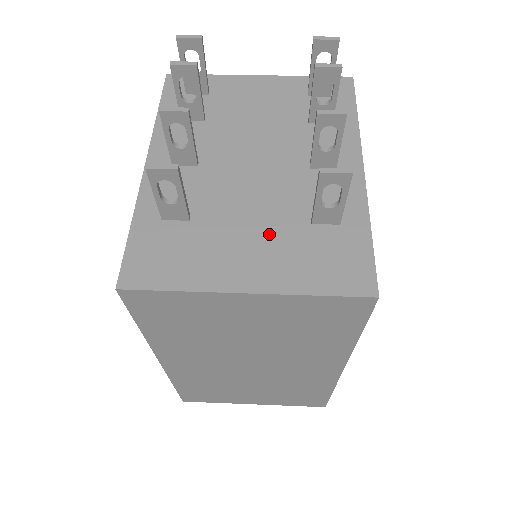
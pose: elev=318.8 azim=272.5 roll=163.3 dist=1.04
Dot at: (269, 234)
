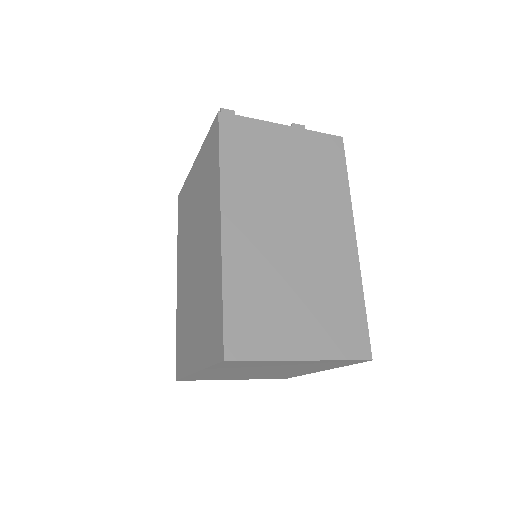
Dot at: occluded
